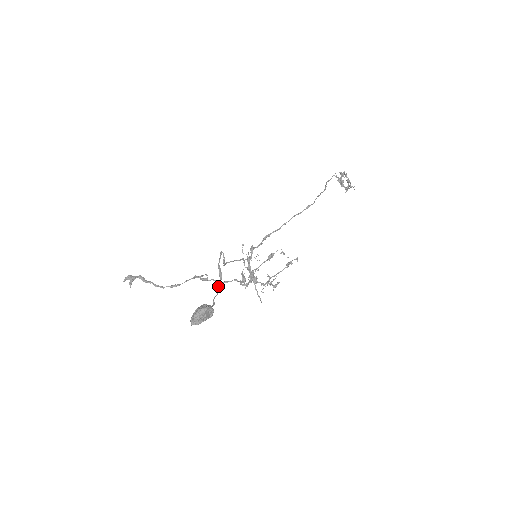
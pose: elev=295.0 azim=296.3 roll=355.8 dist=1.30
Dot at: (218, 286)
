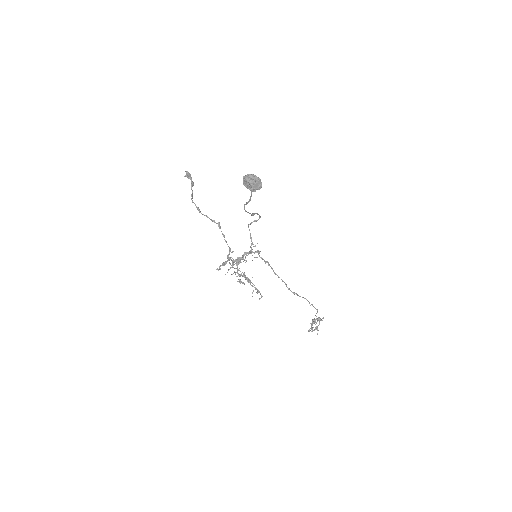
Dot at: (248, 212)
